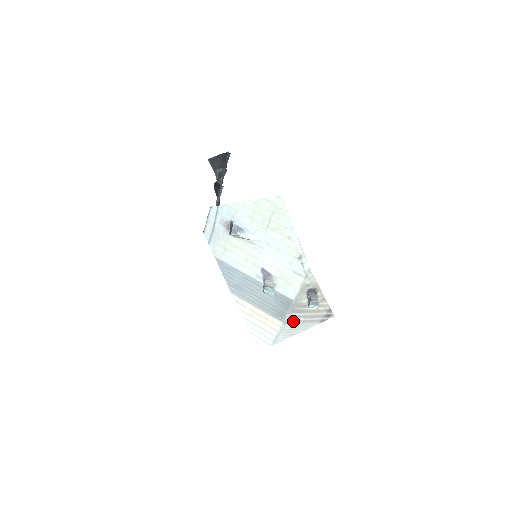
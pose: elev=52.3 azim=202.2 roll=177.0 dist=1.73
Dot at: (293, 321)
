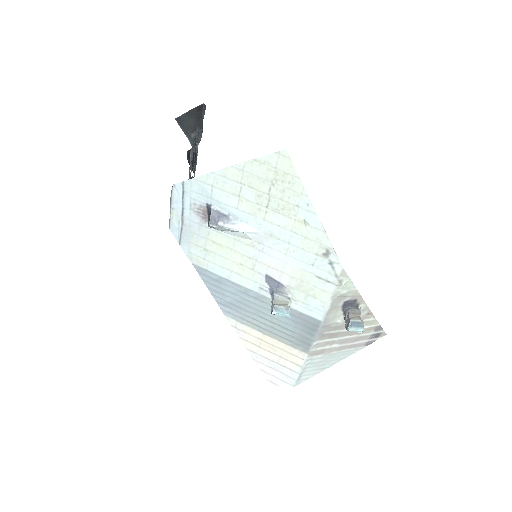
Dot at: (324, 350)
